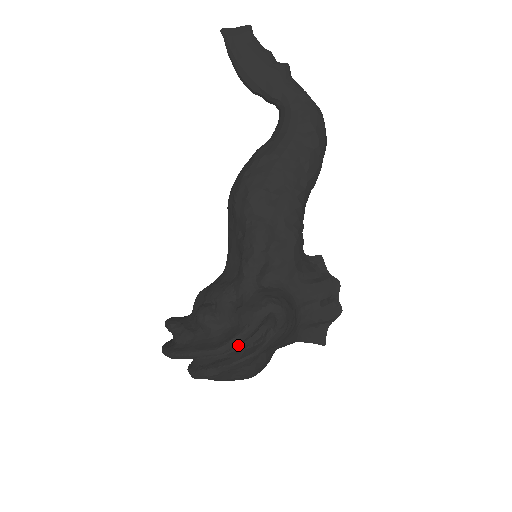
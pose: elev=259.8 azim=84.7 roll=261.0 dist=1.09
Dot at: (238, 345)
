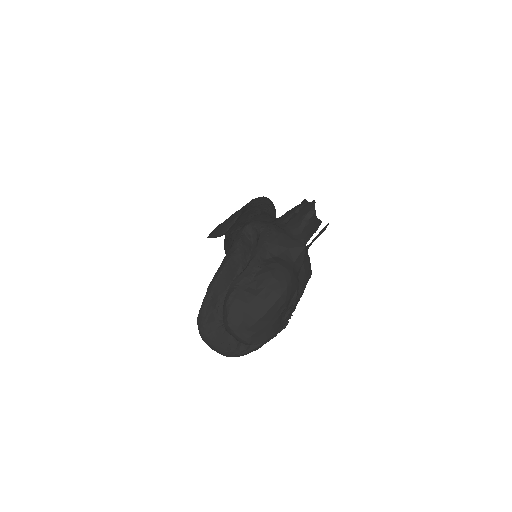
Dot at: occluded
